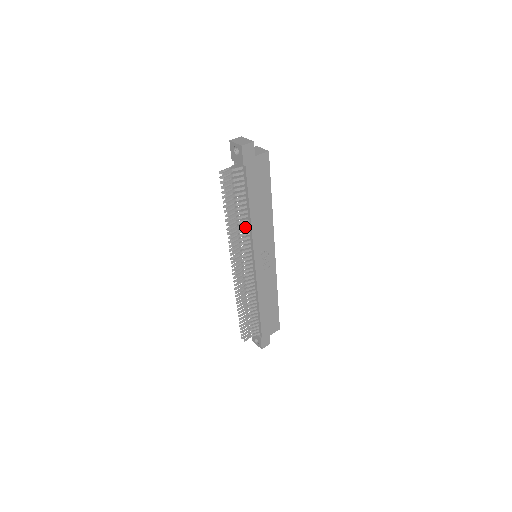
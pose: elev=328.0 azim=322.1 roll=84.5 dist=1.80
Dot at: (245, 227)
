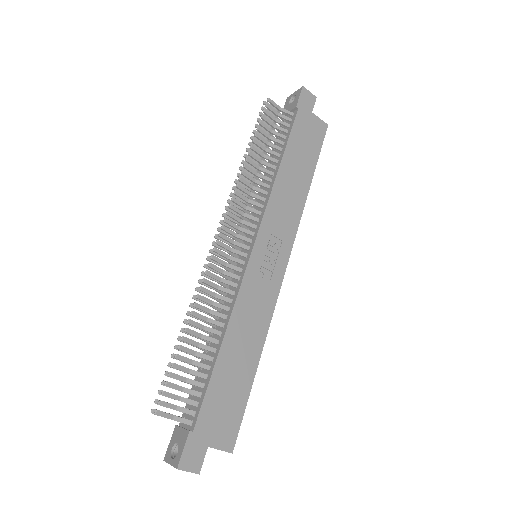
Dot at: occluded
